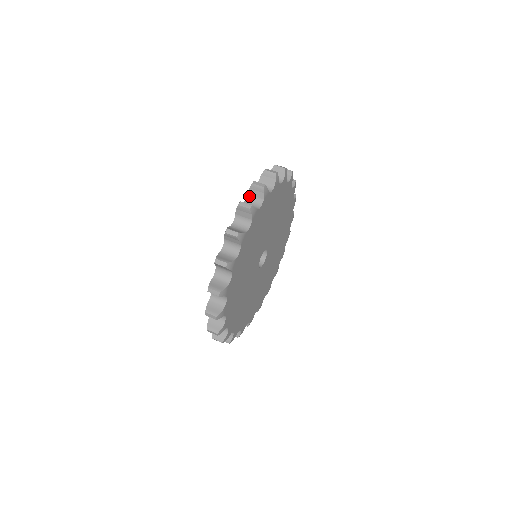
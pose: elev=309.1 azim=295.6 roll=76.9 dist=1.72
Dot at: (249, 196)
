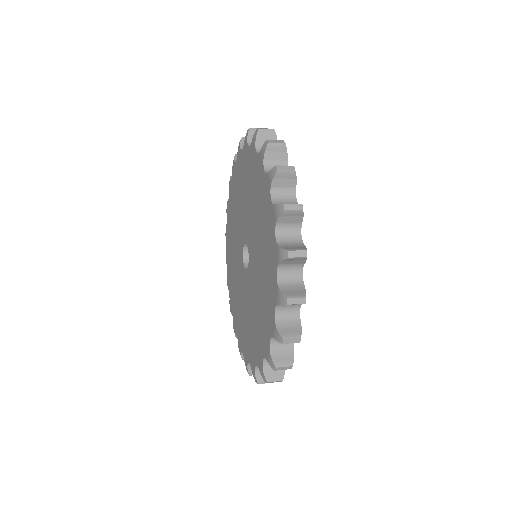
Dot at: occluded
